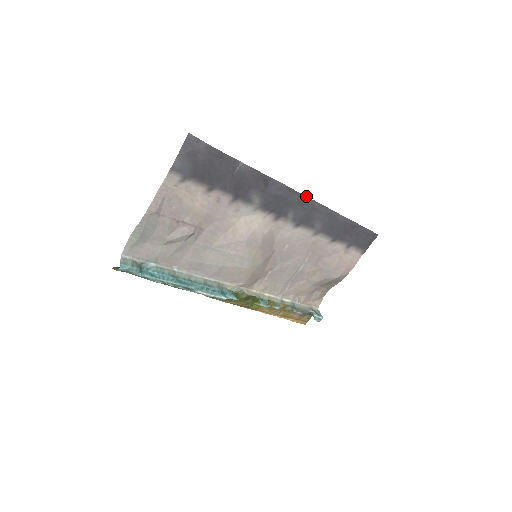
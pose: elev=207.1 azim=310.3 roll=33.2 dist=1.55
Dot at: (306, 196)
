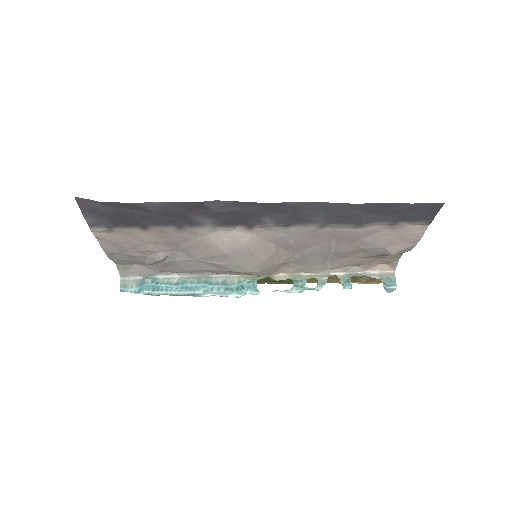
Dot at: occluded
